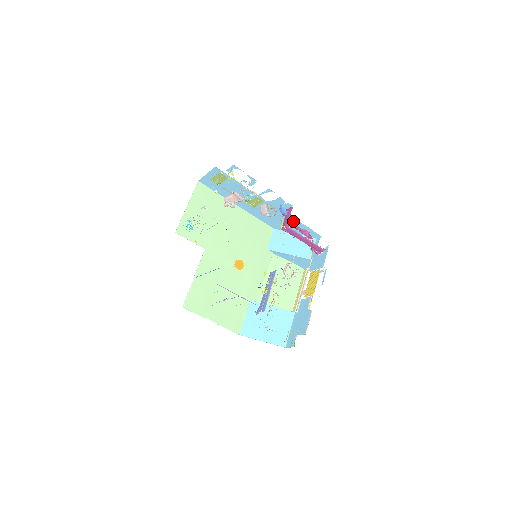
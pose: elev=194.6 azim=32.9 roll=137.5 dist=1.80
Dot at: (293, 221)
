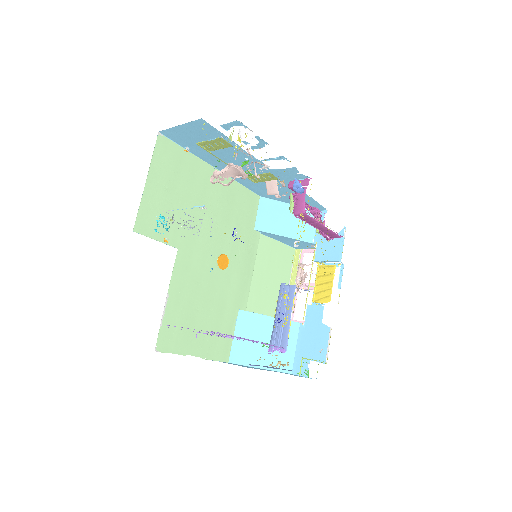
Dot at: occluded
